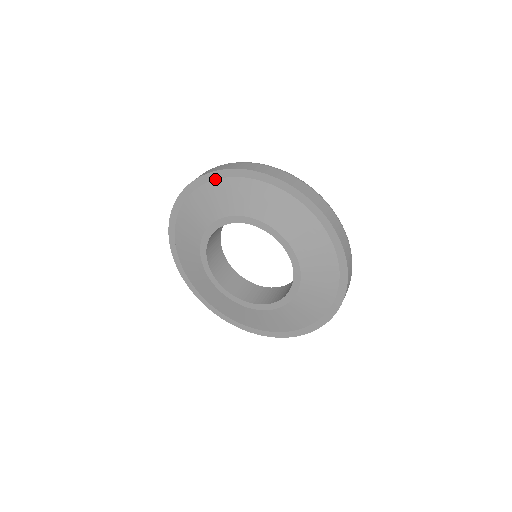
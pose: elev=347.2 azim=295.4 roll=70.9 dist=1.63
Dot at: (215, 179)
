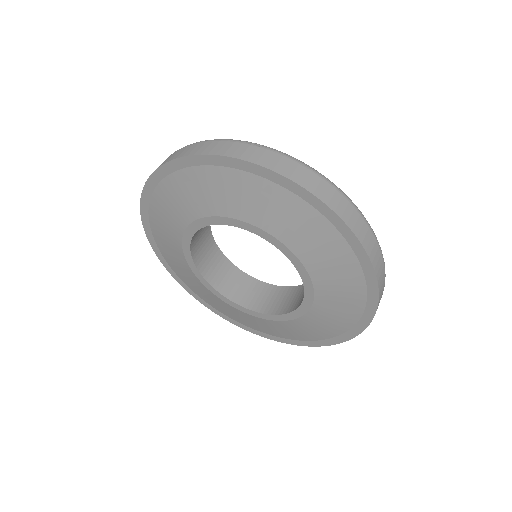
Dot at: (183, 167)
